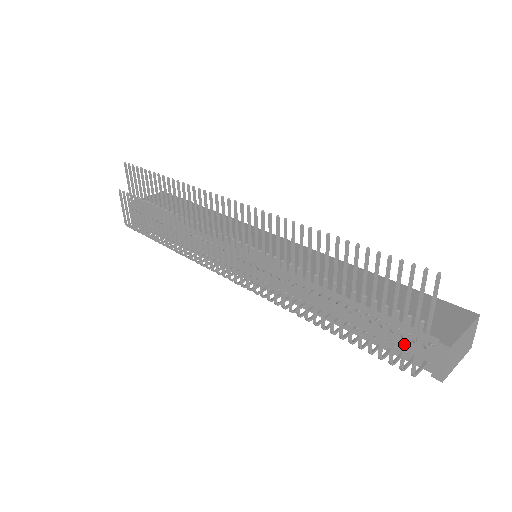
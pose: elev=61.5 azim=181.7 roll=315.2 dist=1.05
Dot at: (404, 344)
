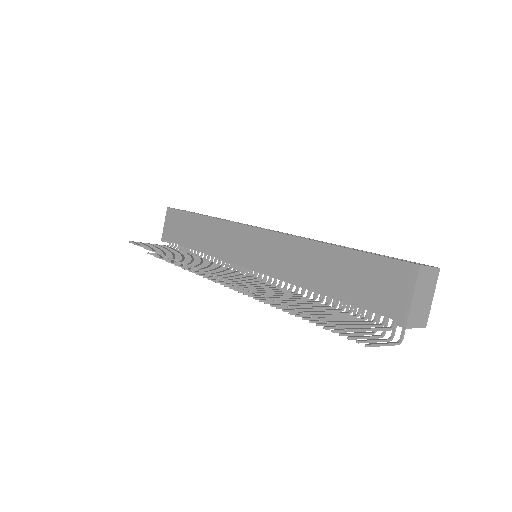
Dot at: (373, 342)
